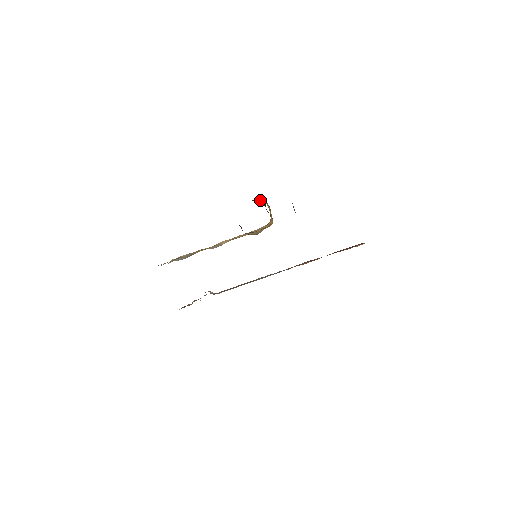
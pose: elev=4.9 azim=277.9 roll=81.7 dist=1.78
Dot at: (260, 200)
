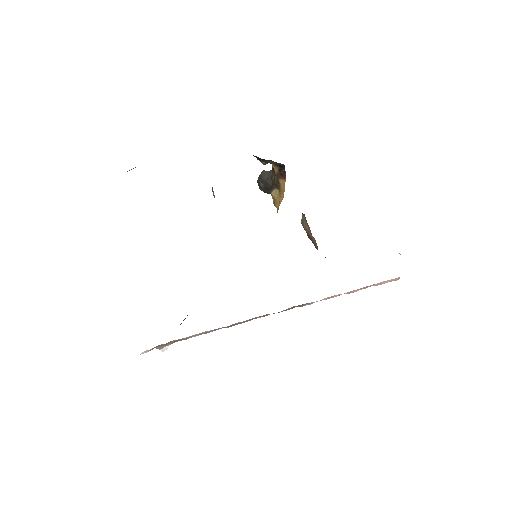
Dot at: (268, 174)
